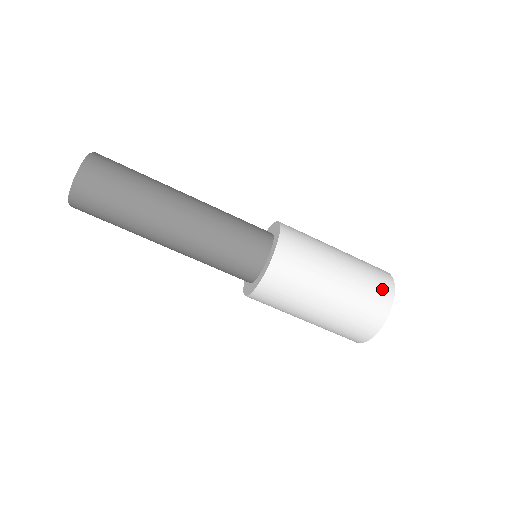
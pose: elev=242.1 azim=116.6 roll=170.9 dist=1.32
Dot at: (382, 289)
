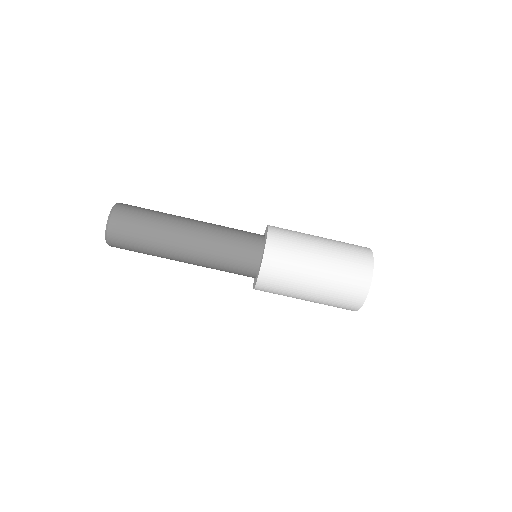
Dot at: (361, 253)
